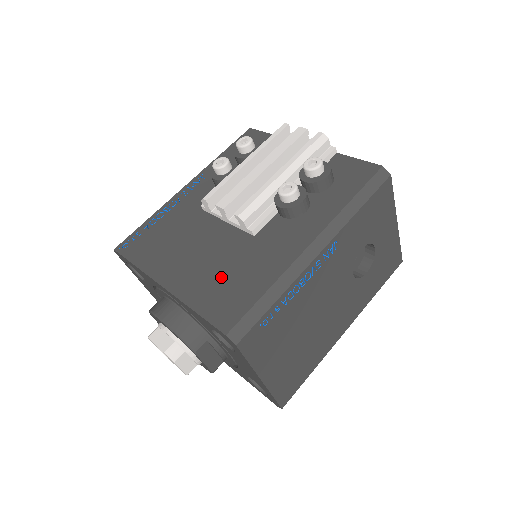
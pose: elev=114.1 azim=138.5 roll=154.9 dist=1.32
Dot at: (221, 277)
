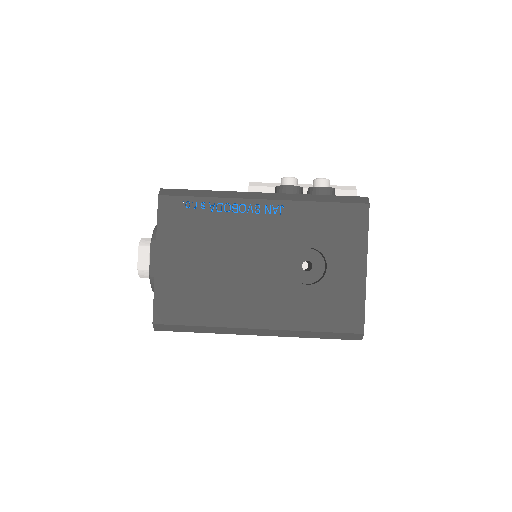
Dot at: occluded
